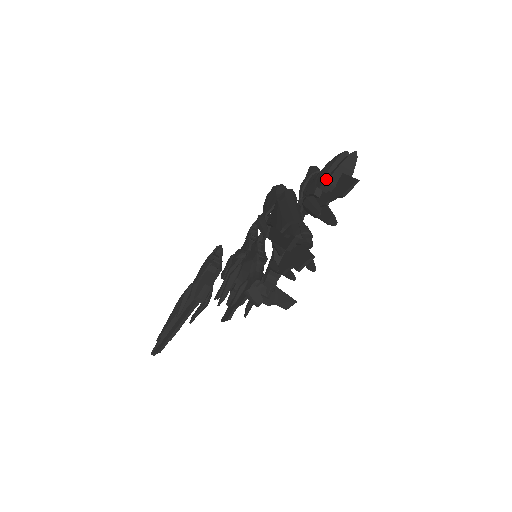
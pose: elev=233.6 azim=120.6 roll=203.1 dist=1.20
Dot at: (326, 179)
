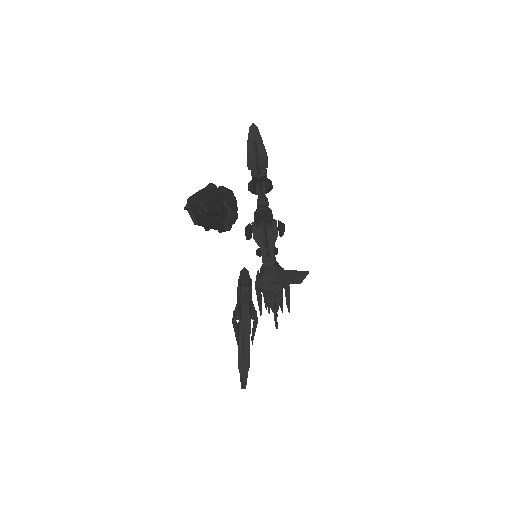
Dot at: occluded
